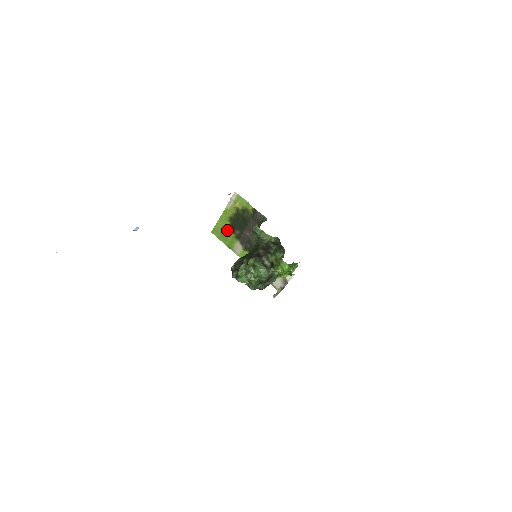
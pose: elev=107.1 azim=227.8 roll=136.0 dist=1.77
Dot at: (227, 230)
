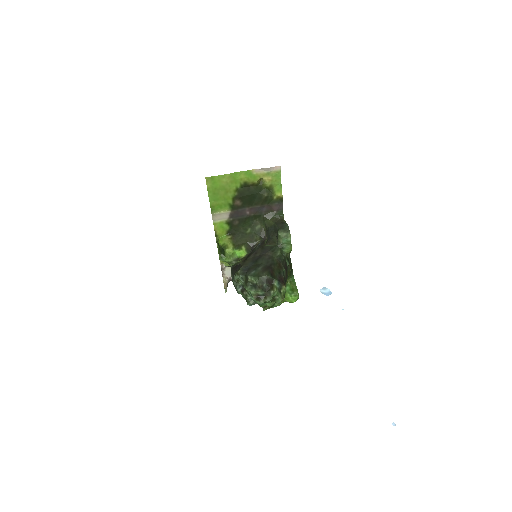
Dot at: (229, 192)
